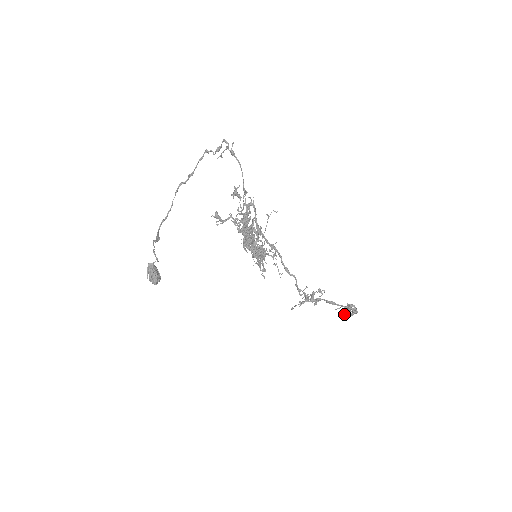
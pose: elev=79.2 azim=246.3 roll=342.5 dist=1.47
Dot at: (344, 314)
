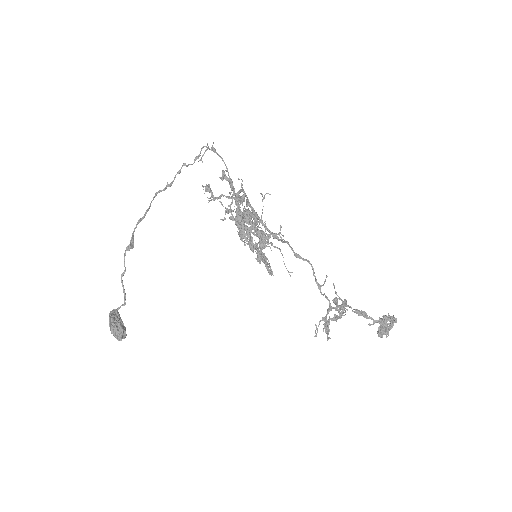
Dot at: (381, 334)
